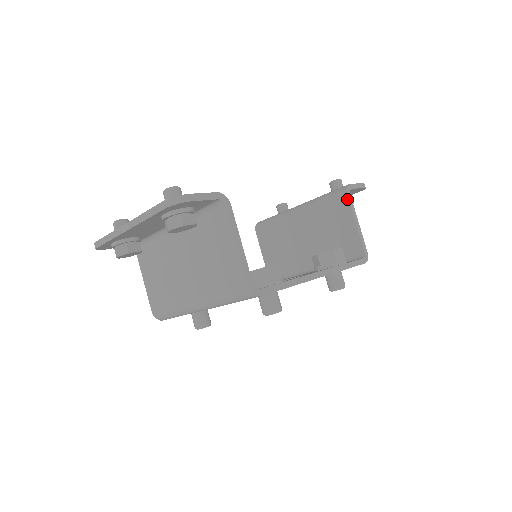
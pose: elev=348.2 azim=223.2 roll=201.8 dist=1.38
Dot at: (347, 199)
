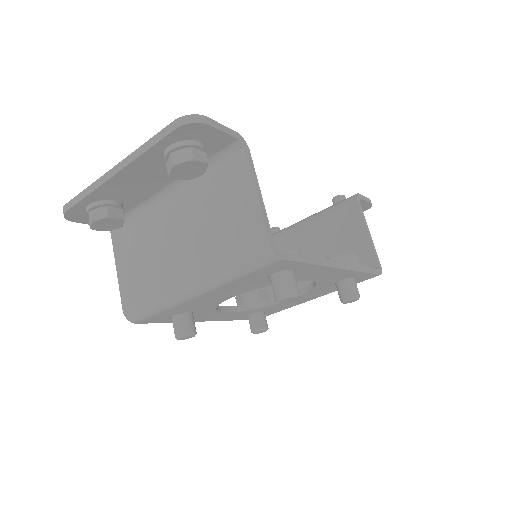
Dot at: (357, 206)
